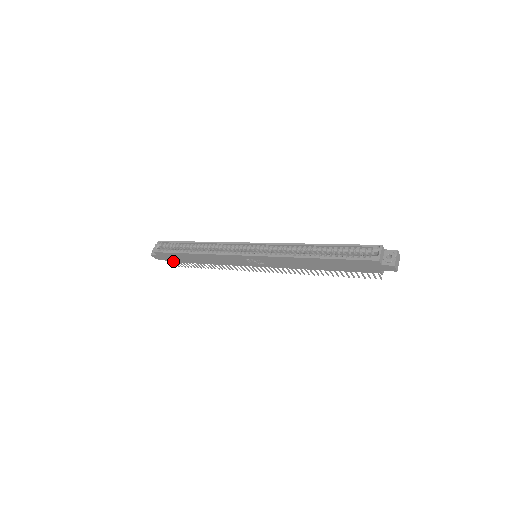
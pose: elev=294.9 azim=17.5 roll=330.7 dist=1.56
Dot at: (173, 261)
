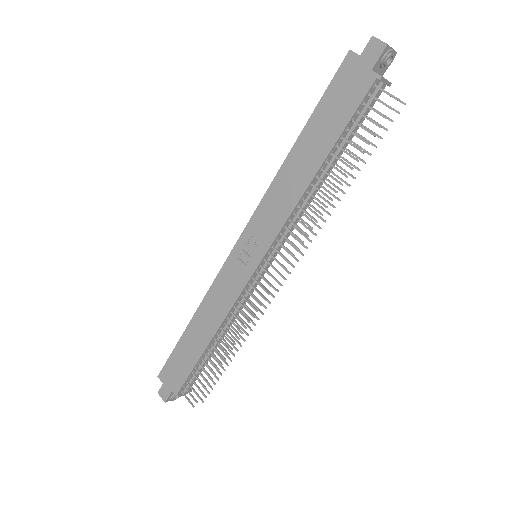
Dot at: (181, 384)
